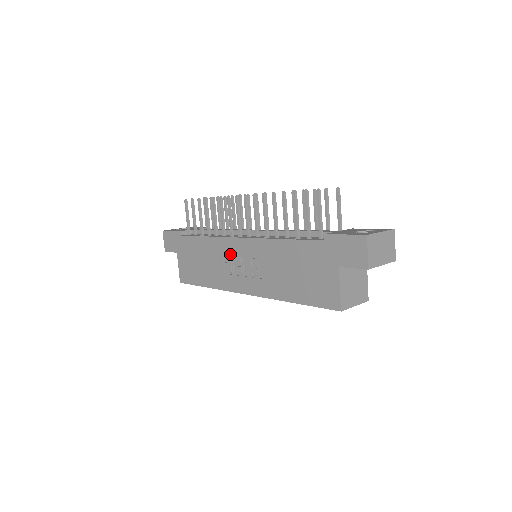
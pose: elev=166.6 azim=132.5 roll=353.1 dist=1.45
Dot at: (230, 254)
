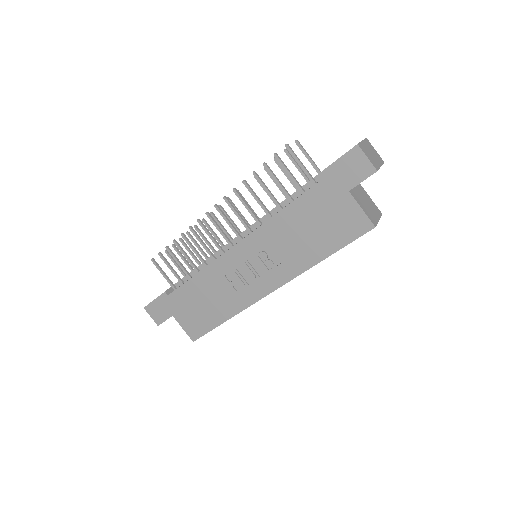
Dot at: (233, 269)
